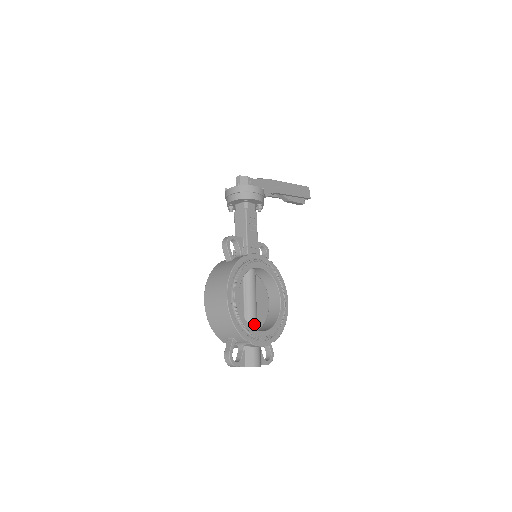
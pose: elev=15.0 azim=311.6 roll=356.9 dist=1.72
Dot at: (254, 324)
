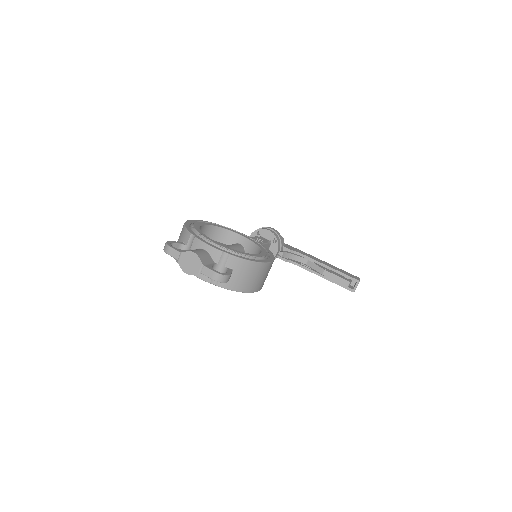
Dot at: occluded
